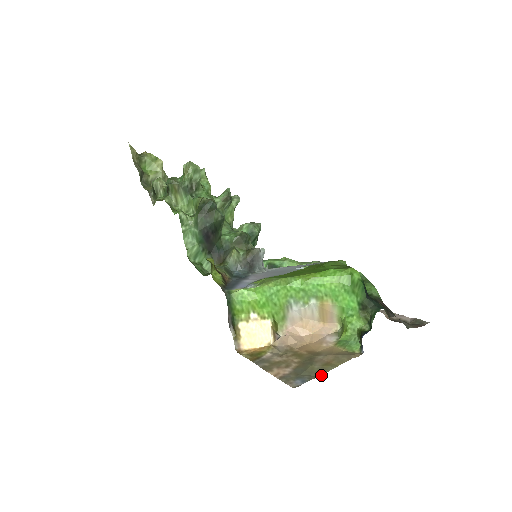
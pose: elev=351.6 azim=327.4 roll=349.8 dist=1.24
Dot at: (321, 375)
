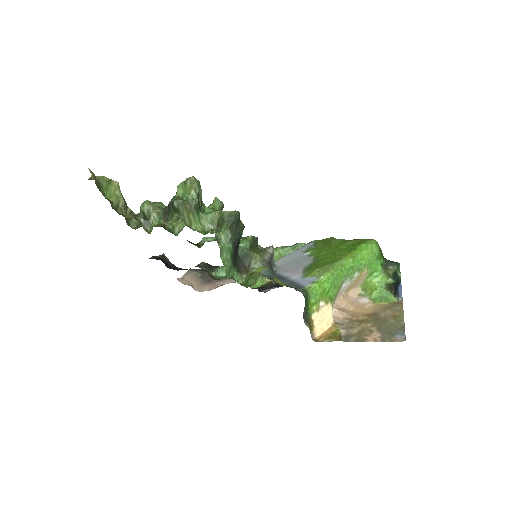
Dot at: (404, 325)
